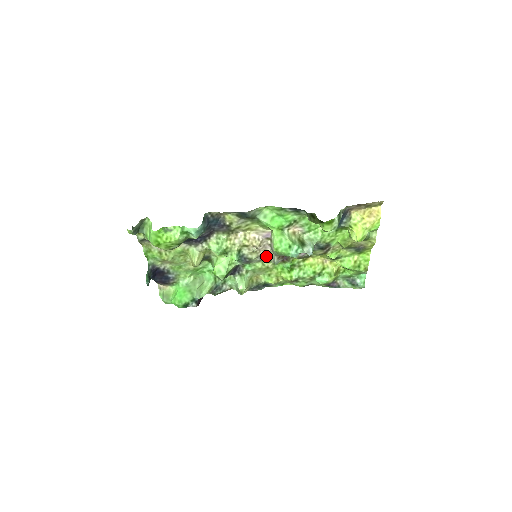
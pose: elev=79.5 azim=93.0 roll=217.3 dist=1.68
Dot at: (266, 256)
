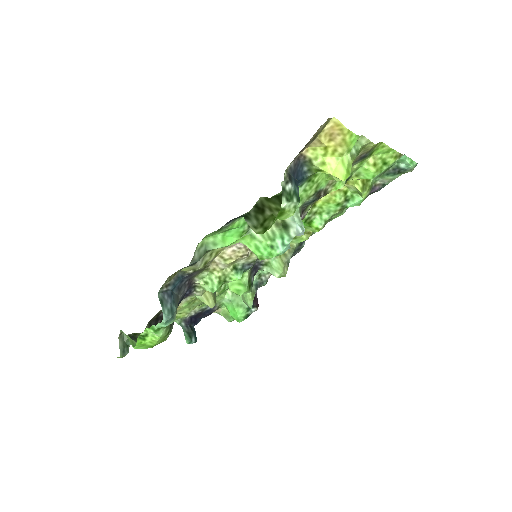
Dot at: occluded
